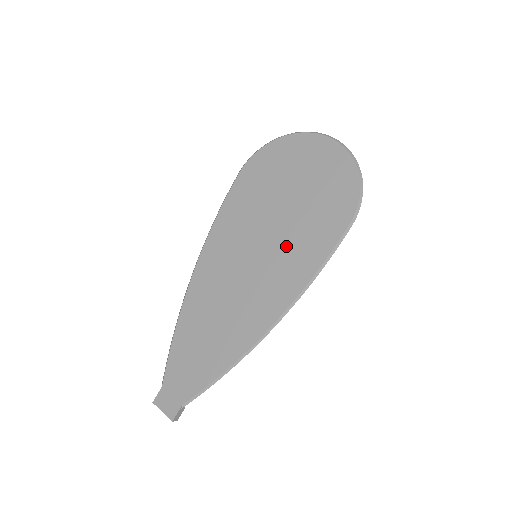
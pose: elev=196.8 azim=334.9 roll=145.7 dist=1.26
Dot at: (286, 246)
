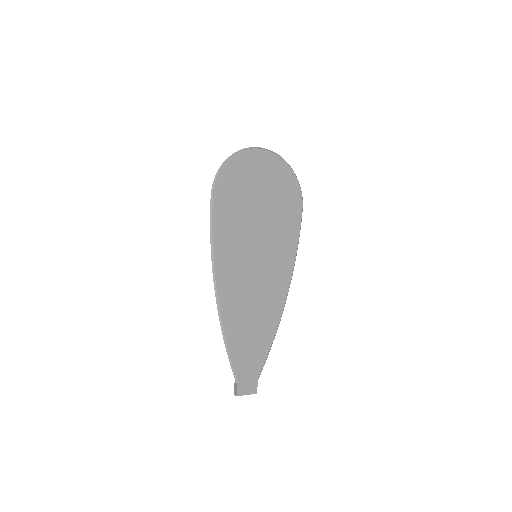
Dot at: (274, 240)
